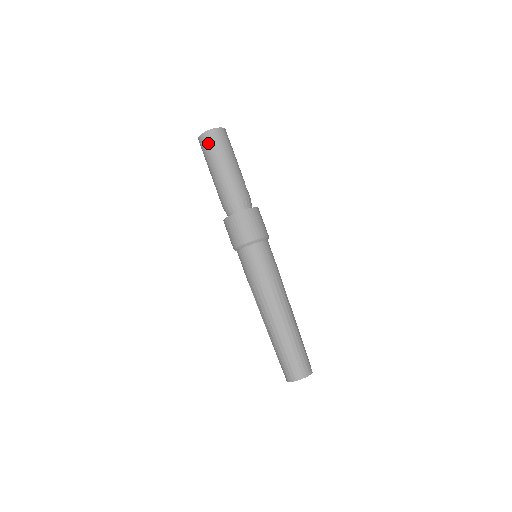
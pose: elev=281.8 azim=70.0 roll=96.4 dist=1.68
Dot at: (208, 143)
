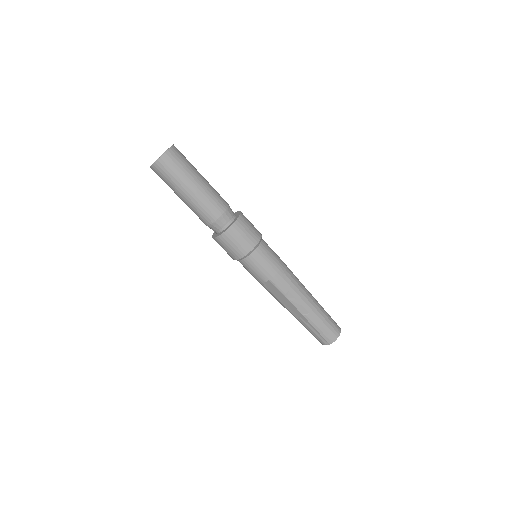
Dot at: (177, 160)
